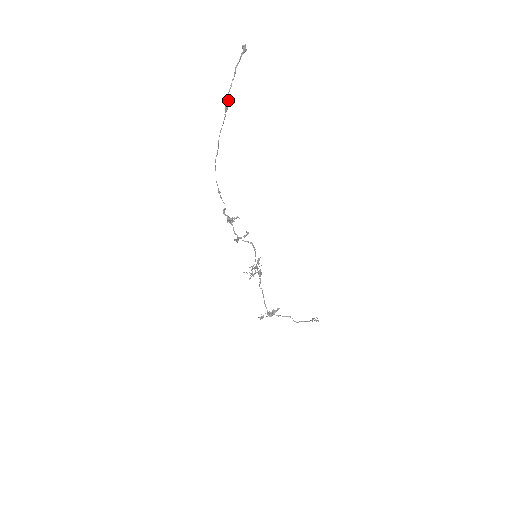
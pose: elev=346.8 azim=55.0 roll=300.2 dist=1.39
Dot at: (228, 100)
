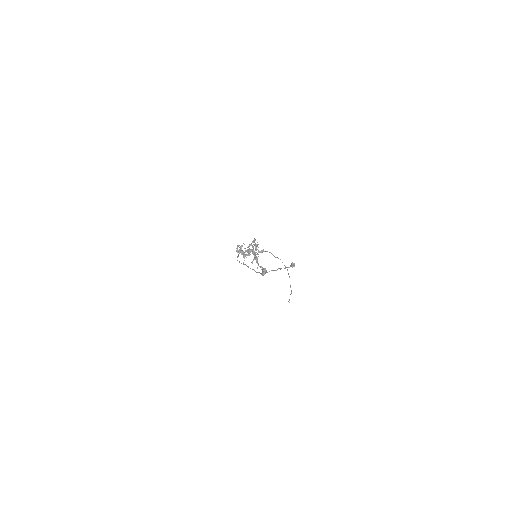
Dot at: occluded
